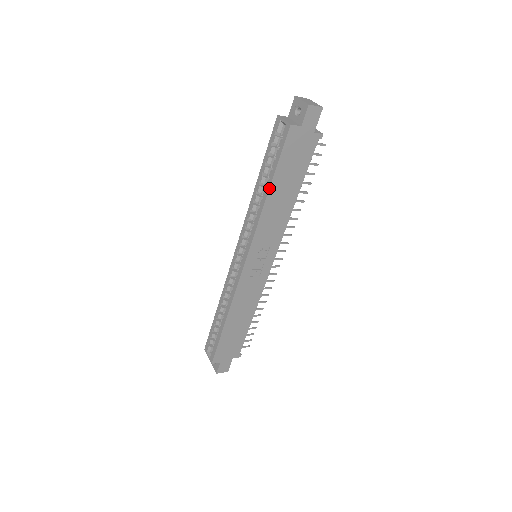
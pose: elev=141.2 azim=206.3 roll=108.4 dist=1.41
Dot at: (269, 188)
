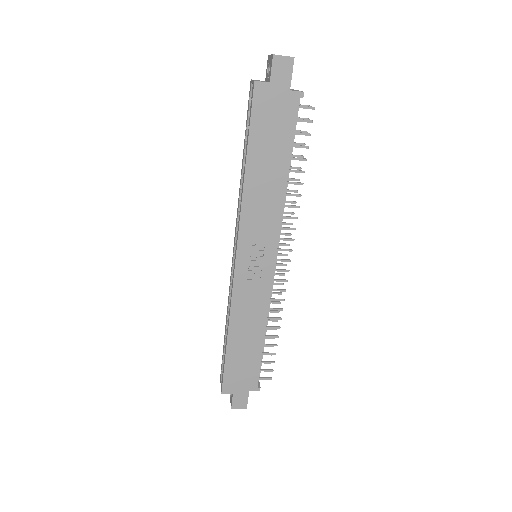
Dot at: (245, 163)
